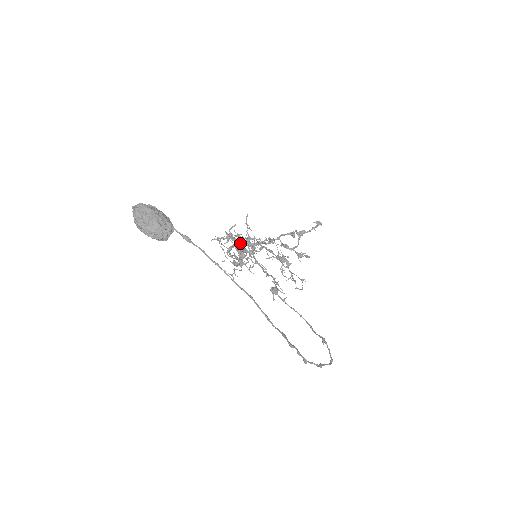
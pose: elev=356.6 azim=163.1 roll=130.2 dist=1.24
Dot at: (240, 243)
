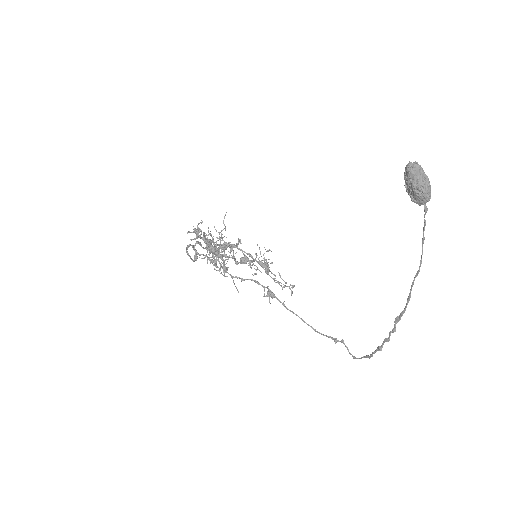
Dot at: occluded
